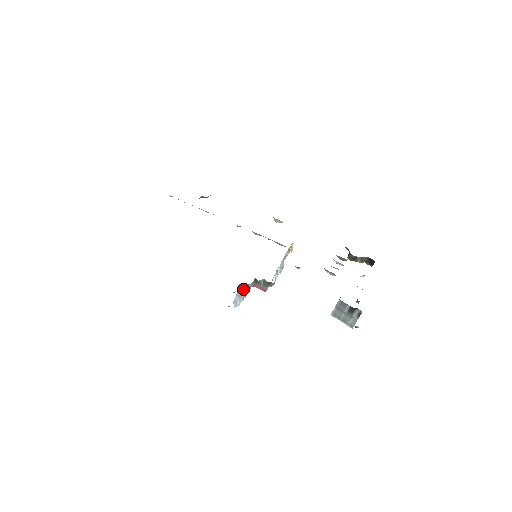
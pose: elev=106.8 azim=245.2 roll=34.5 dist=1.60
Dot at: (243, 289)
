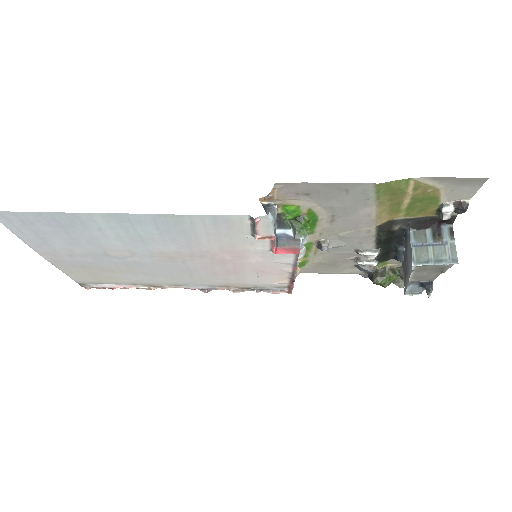
Dot at: occluded
